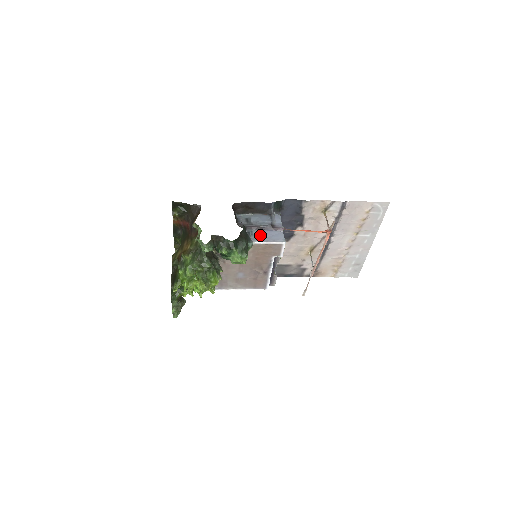
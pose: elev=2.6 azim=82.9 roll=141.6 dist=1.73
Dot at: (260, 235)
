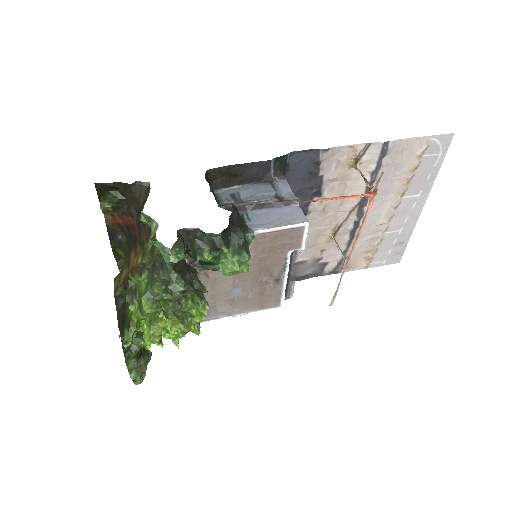
Dot at: (262, 217)
